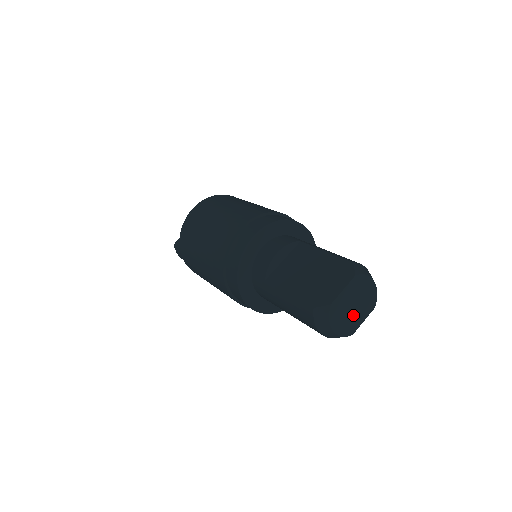
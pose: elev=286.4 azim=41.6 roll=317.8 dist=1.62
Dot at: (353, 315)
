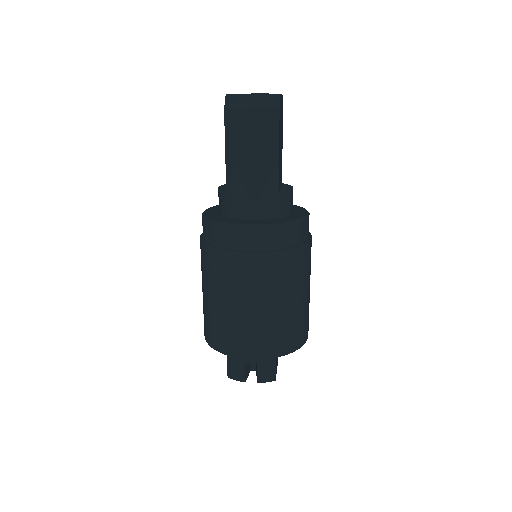
Dot at: occluded
